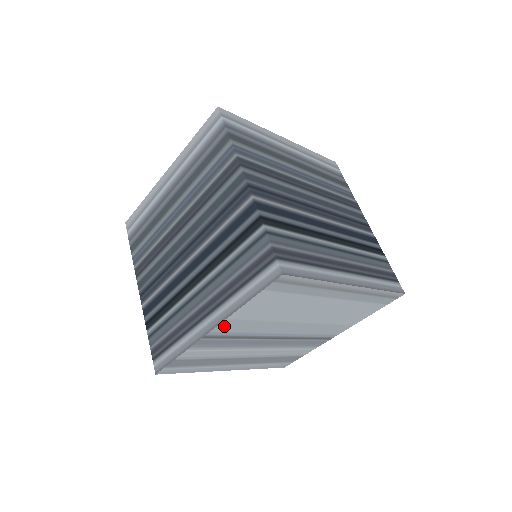
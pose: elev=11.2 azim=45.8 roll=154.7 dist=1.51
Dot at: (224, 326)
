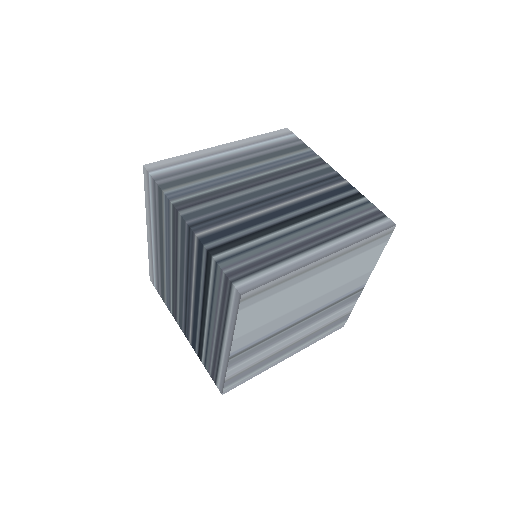
Dot at: (238, 344)
